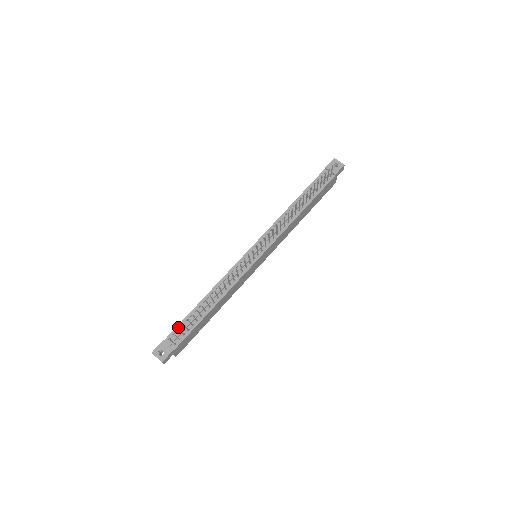
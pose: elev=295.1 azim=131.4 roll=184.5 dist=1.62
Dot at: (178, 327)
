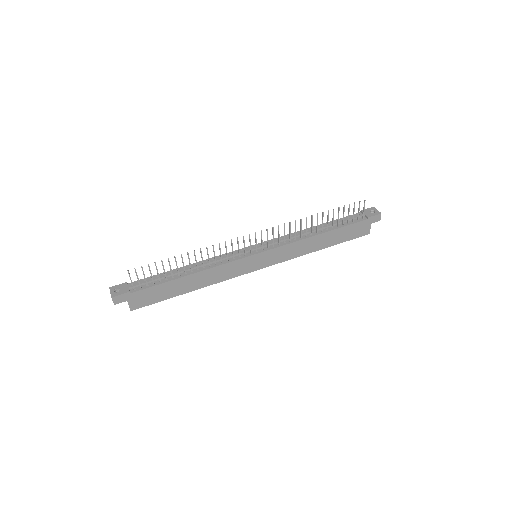
Dot at: (147, 278)
